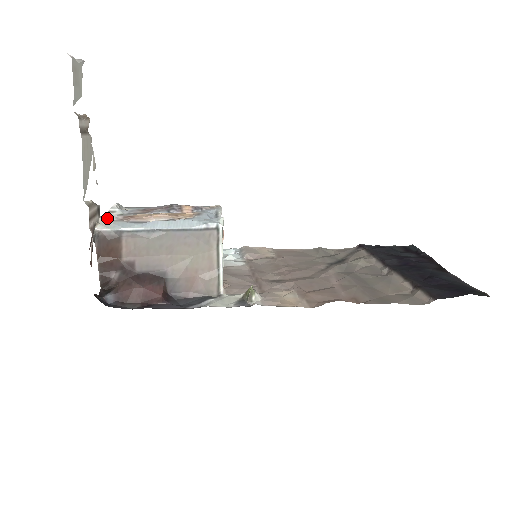
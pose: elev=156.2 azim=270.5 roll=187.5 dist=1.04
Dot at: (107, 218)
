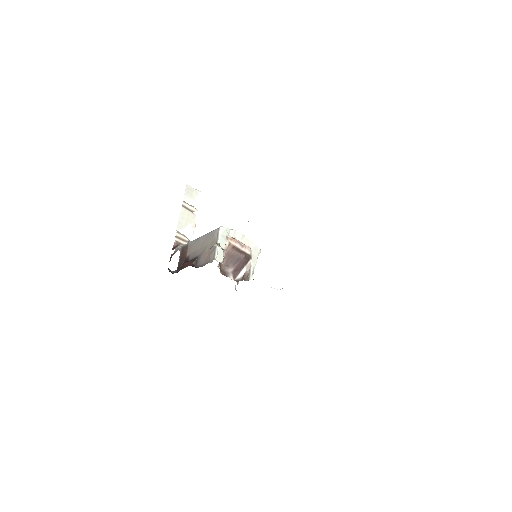
Dot at: occluded
